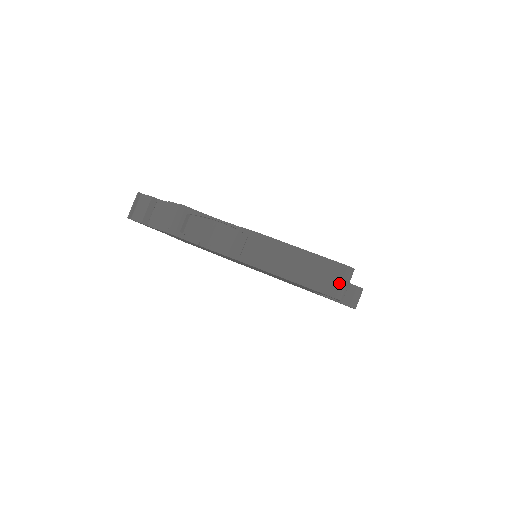
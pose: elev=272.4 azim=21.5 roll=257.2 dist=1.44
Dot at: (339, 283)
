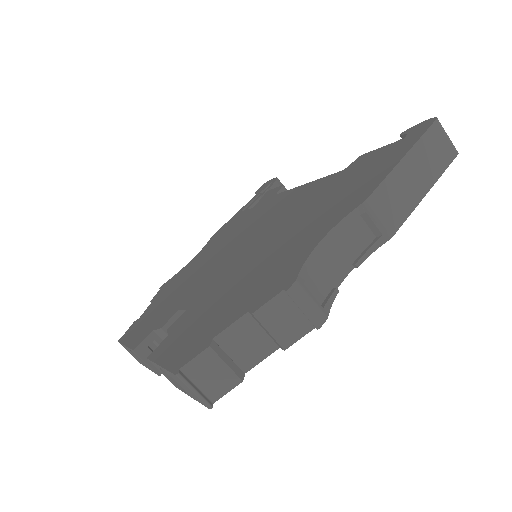
Dot at: (448, 140)
